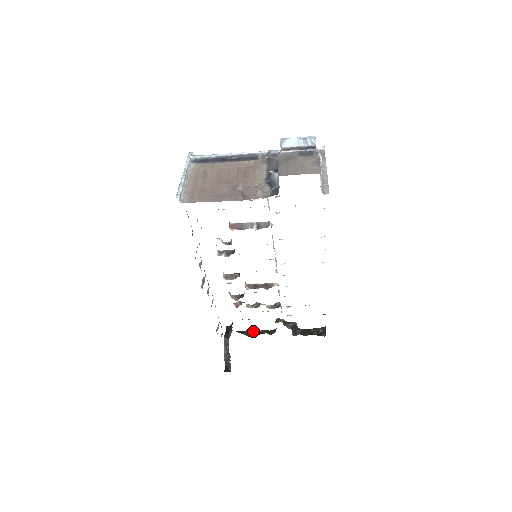
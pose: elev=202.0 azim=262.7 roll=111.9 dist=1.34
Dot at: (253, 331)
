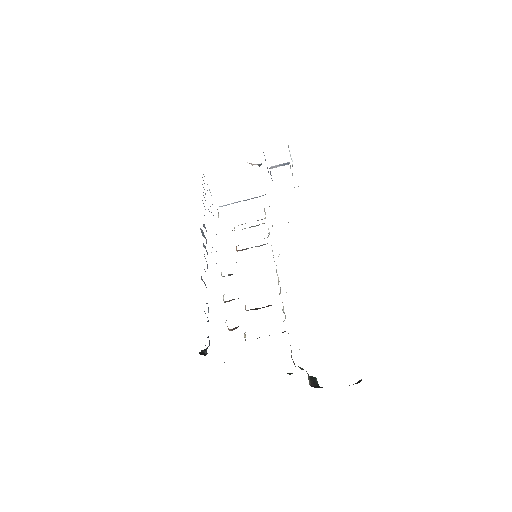
Dot at: occluded
